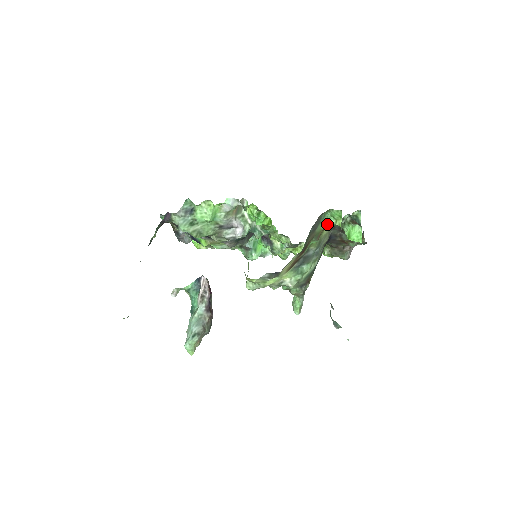
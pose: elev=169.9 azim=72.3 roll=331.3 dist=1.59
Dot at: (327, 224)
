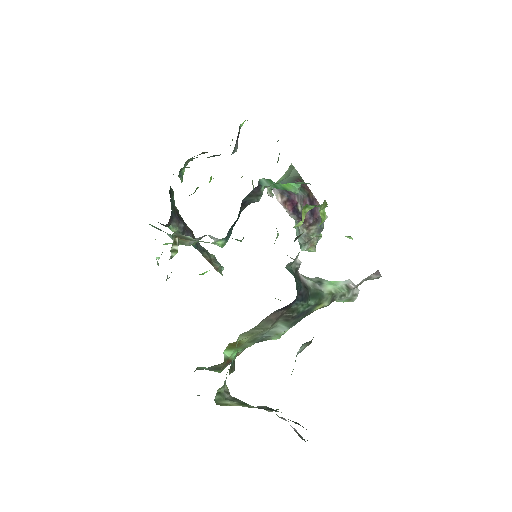
Dot at: occluded
